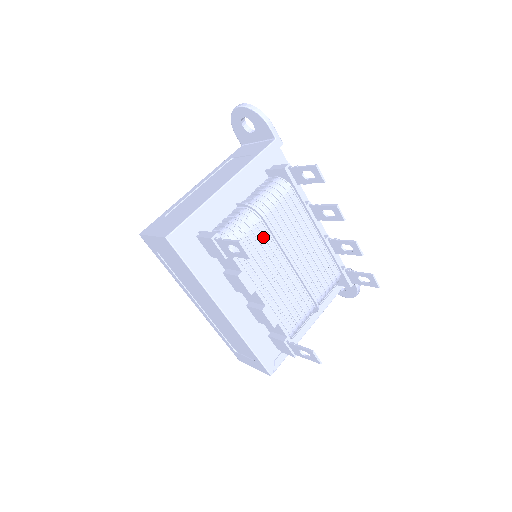
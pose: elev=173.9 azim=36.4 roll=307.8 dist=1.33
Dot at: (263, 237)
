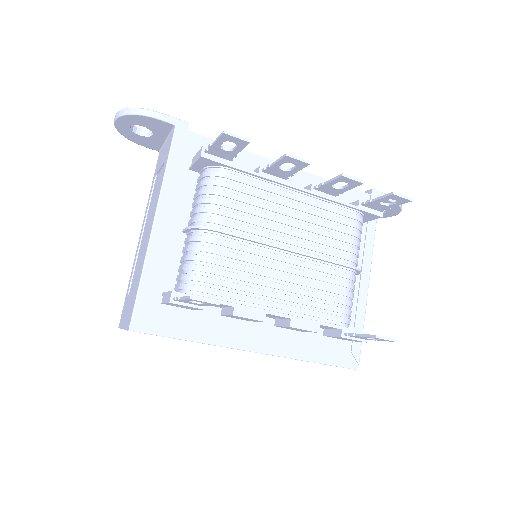
Dot at: (233, 249)
